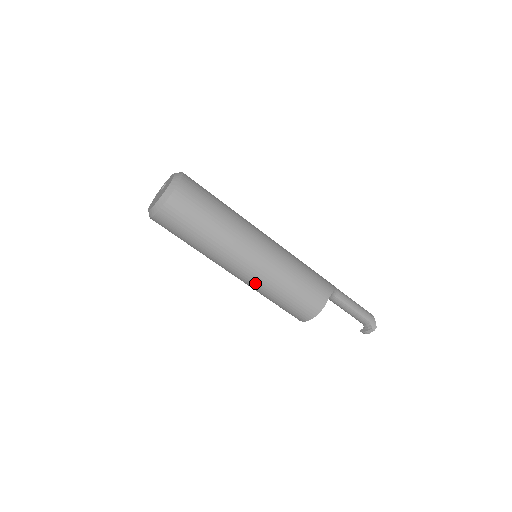
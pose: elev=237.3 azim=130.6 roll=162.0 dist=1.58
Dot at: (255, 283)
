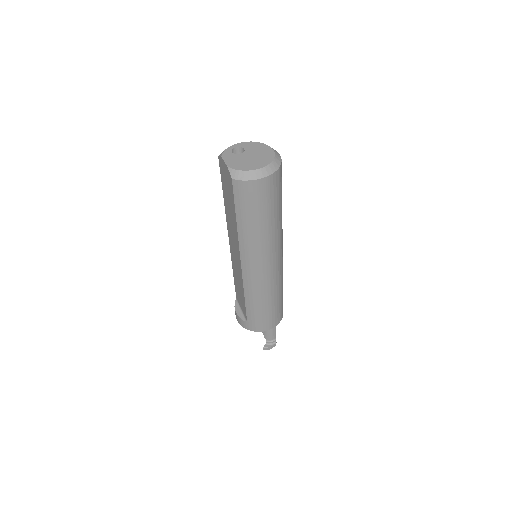
Dot at: (268, 282)
